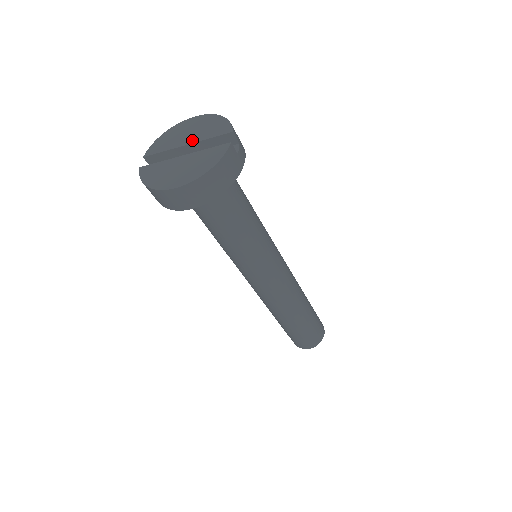
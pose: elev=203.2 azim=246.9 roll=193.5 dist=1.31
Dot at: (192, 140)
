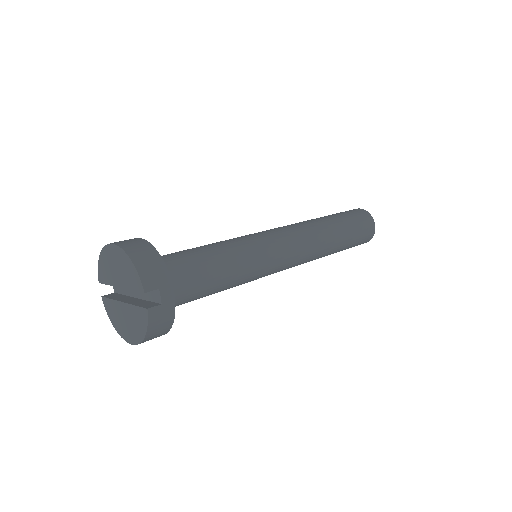
Dot at: (121, 284)
